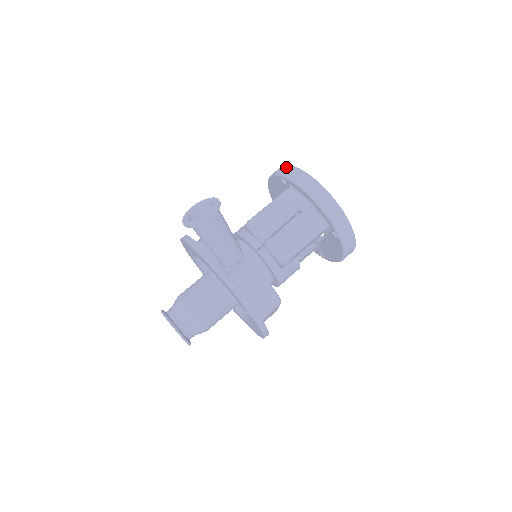
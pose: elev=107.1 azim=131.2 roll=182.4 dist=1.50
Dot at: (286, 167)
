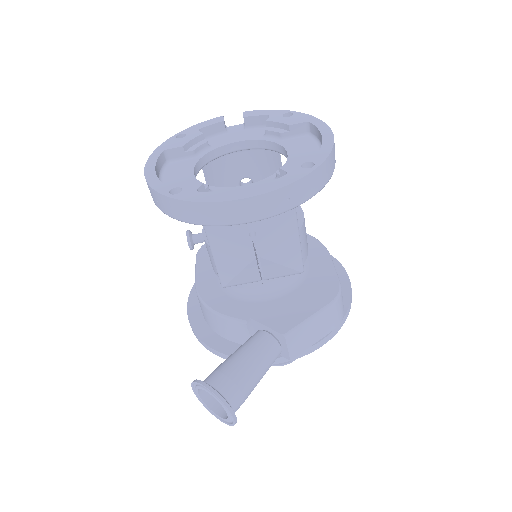
Dot at: (161, 200)
